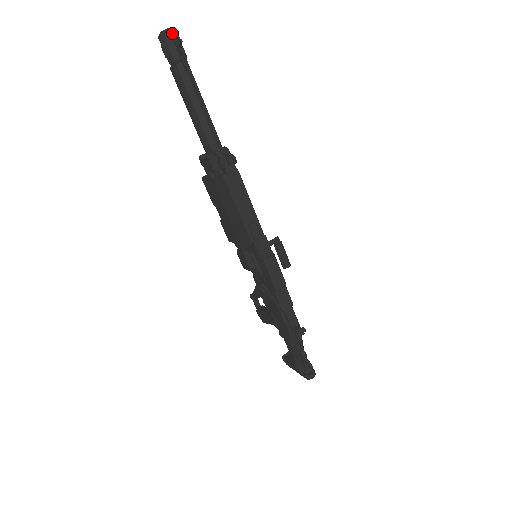
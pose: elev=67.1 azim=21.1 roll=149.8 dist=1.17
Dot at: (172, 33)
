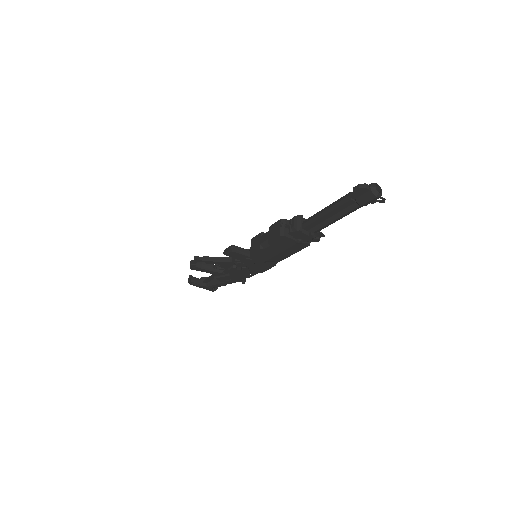
Dot at: (381, 193)
